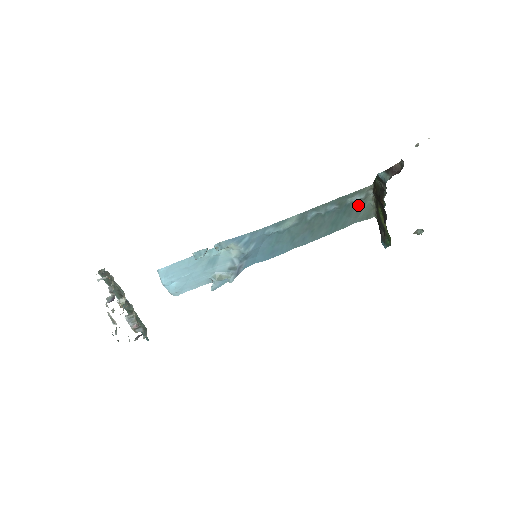
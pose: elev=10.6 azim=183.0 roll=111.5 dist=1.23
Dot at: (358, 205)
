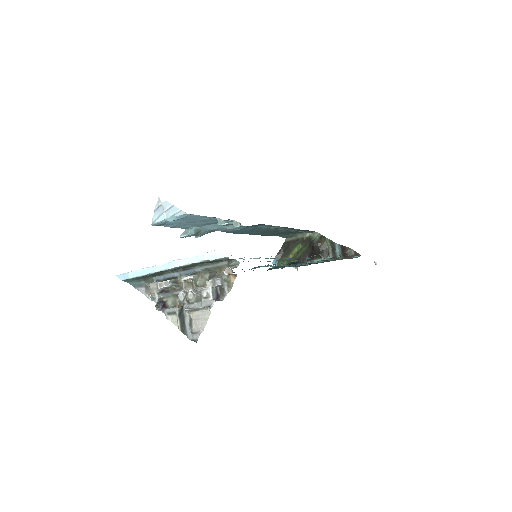
Dot at: occluded
